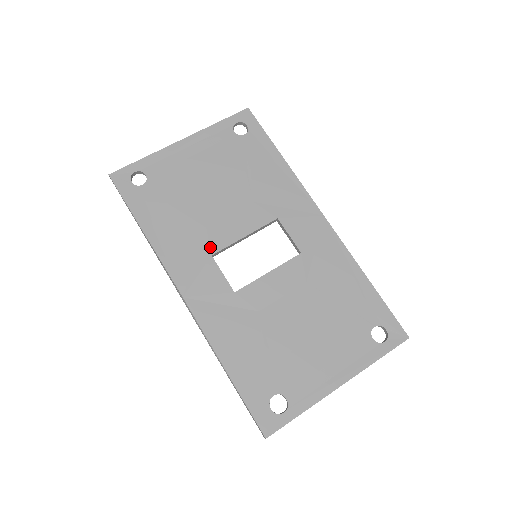
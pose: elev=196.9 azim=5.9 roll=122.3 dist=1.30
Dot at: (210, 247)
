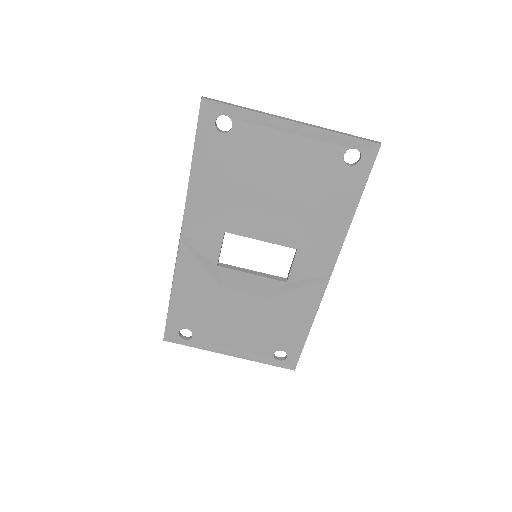
Dot at: (229, 226)
